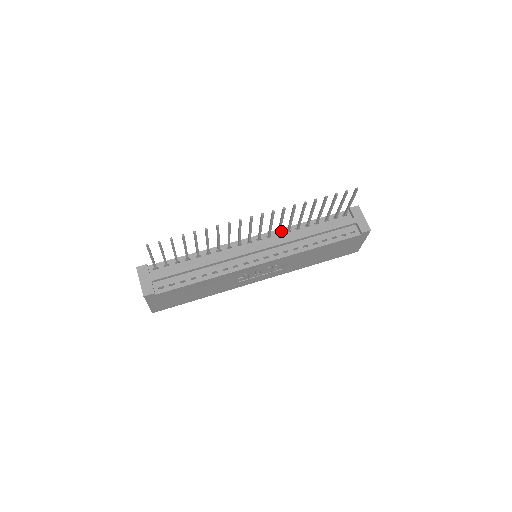
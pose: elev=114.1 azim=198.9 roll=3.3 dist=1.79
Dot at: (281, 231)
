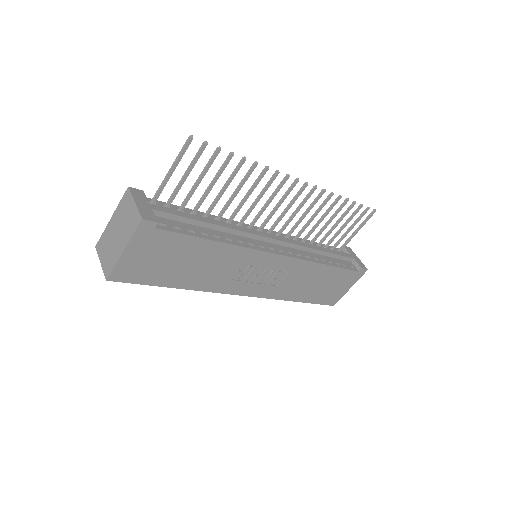
Dot at: occluded
